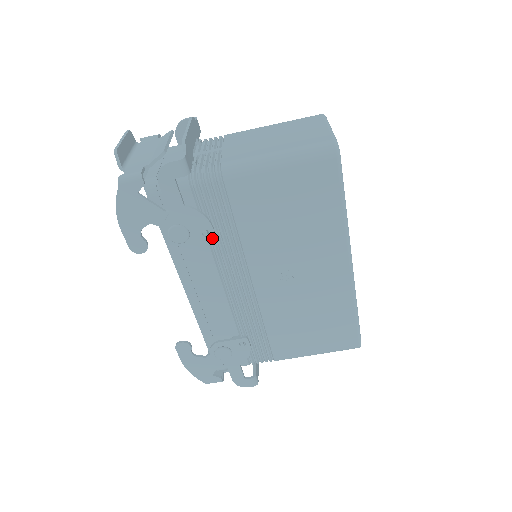
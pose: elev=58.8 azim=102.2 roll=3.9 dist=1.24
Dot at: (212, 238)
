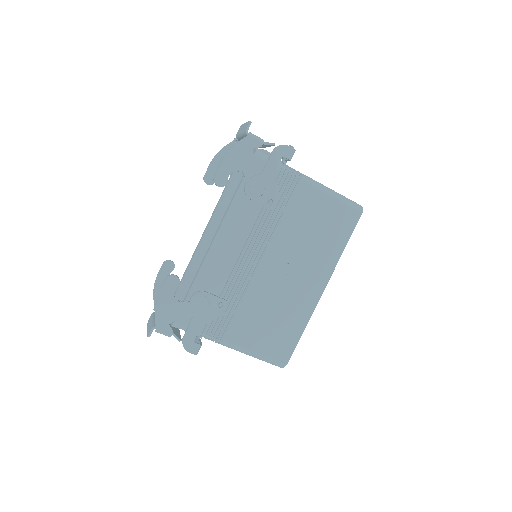
Dot at: (271, 208)
